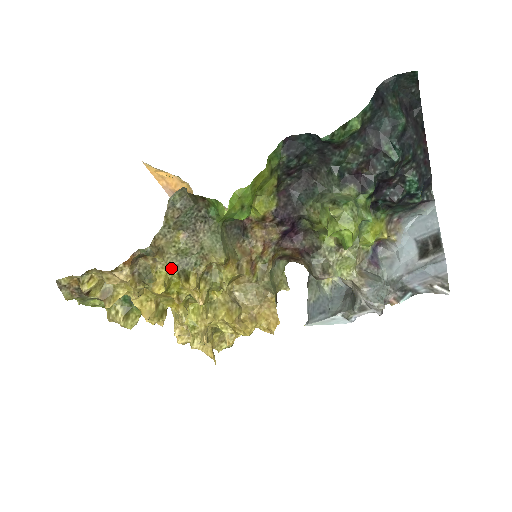
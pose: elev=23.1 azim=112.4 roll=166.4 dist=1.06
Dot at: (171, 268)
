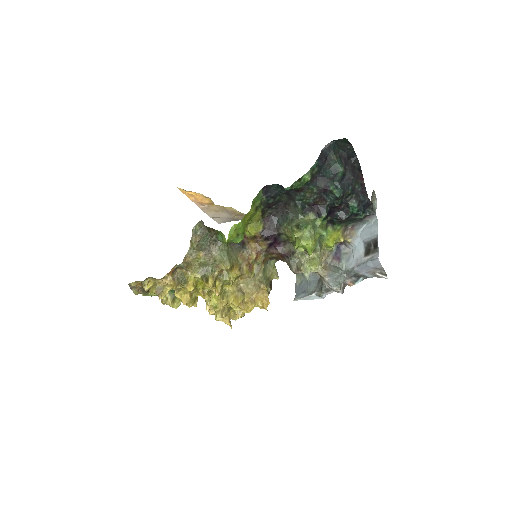
Dot at: (197, 274)
